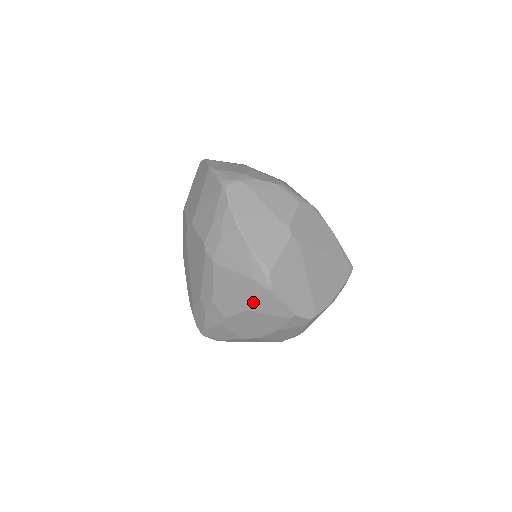
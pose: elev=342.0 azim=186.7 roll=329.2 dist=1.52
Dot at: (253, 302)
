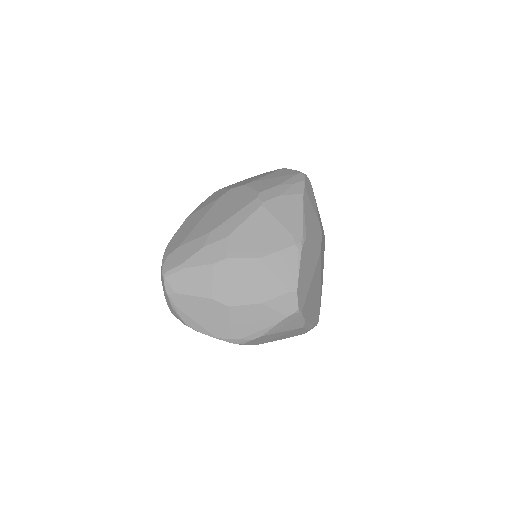
Dot at: (273, 253)
